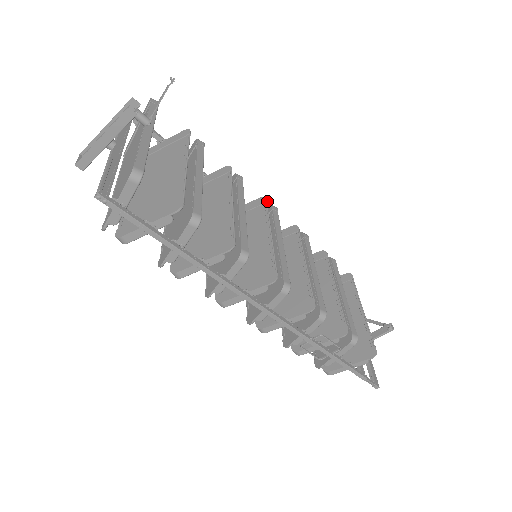
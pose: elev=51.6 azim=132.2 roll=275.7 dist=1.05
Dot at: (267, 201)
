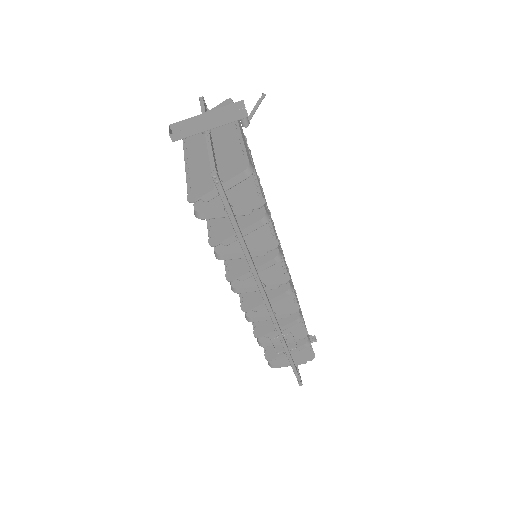
Dot at: (270, 213)
